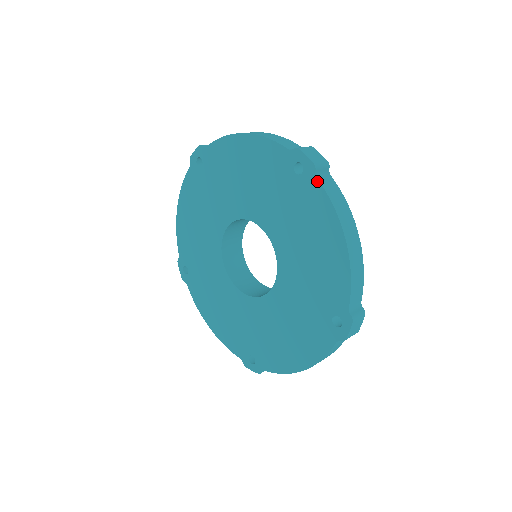
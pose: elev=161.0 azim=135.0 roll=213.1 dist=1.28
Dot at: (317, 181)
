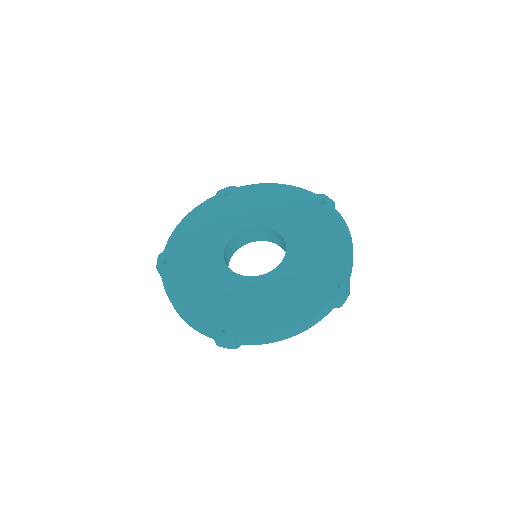
Dot at: (335, 209)
